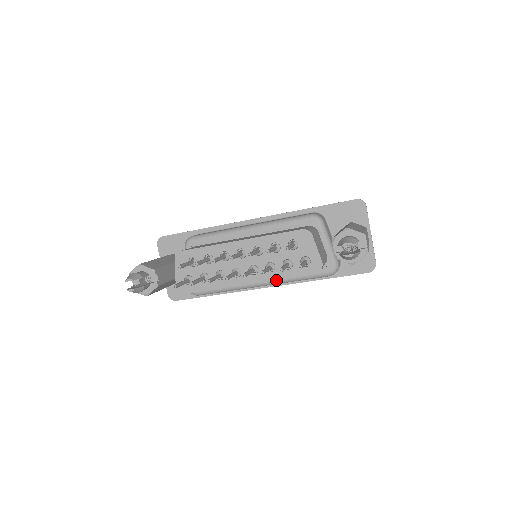
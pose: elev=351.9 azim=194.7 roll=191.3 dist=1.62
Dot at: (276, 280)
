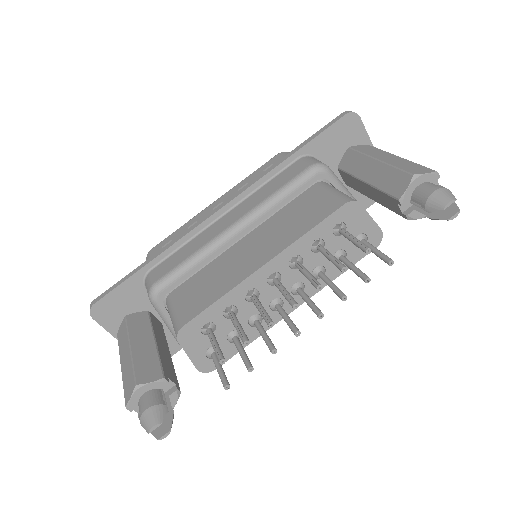
Dot at: occluded
